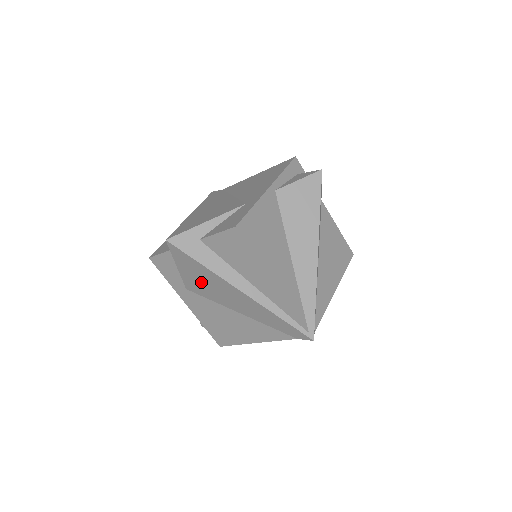
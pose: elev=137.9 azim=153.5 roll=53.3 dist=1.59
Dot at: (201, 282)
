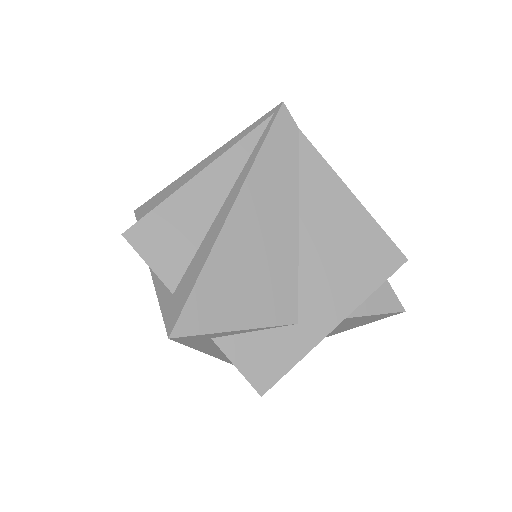
Dot at: occluded
